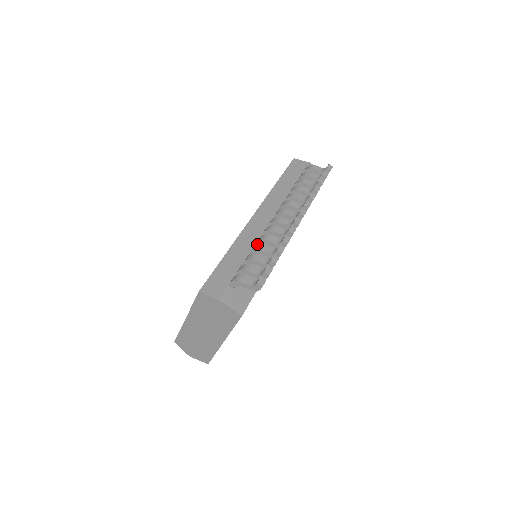
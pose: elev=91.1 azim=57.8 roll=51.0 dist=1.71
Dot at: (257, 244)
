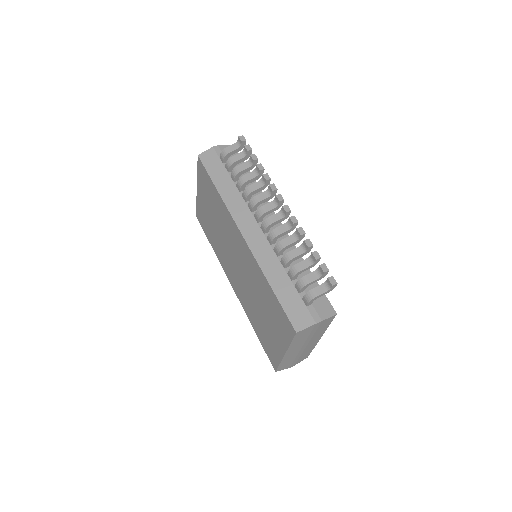
Dot at: (284, 256)
